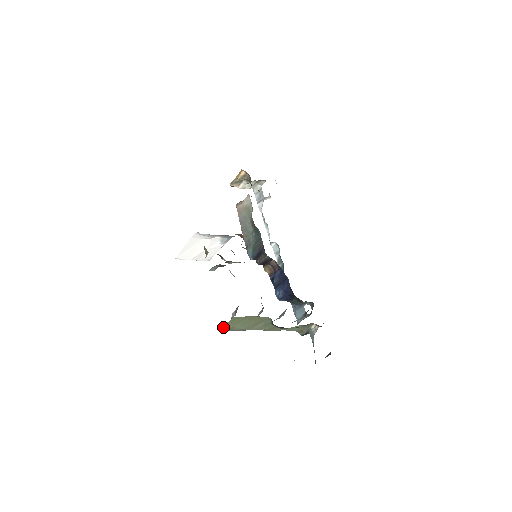
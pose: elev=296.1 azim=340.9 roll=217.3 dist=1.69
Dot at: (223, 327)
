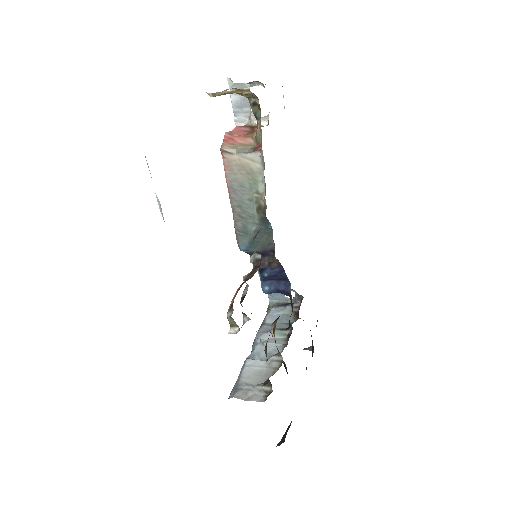
Dot at: occluded
